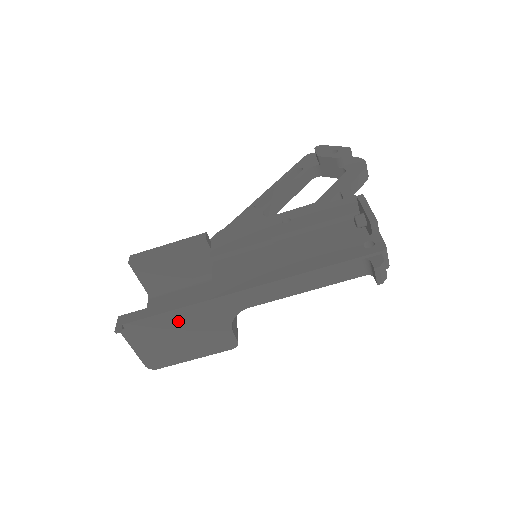
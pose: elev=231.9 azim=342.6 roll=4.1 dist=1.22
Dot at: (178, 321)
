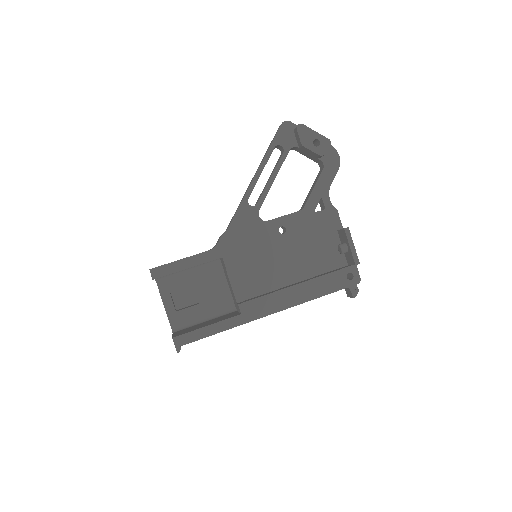
Dot at: occluded
